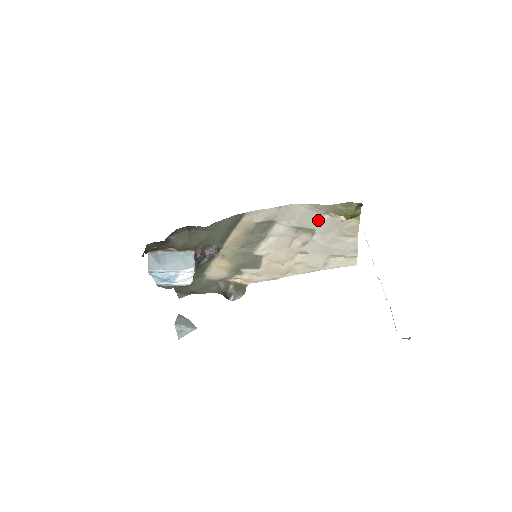
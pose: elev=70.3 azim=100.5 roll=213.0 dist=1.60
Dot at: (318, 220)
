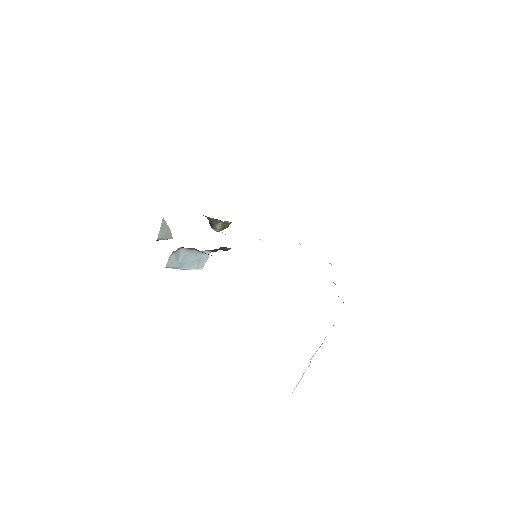
Dot at: occluded
